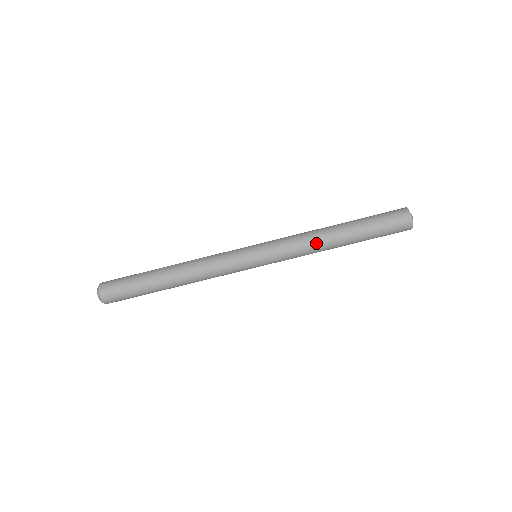
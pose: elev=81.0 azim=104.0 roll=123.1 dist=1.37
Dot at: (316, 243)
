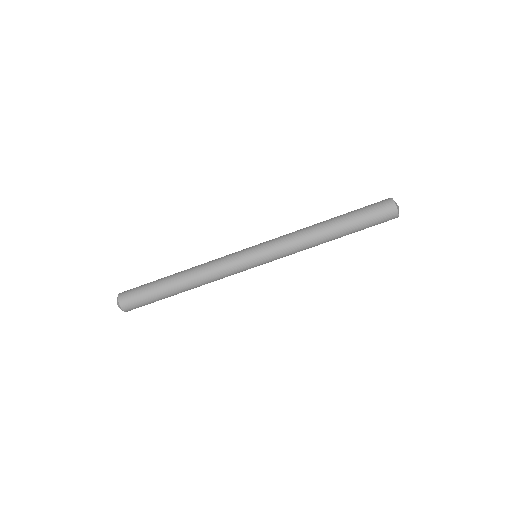
Dot at: (308, 236)
